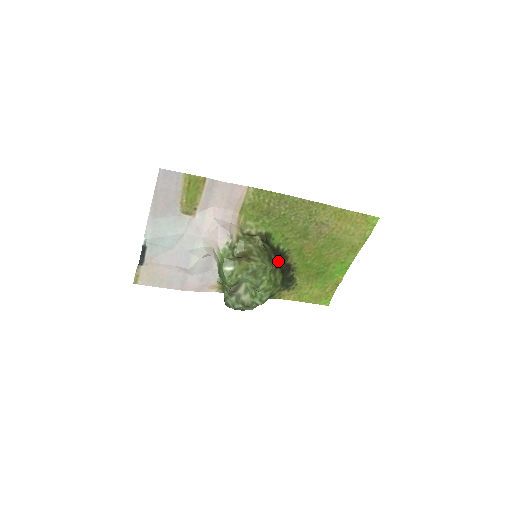
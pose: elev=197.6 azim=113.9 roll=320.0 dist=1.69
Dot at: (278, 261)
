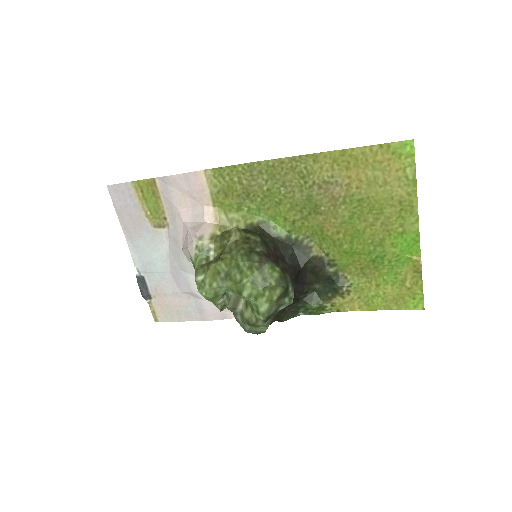
Dot at: (290, 256)
